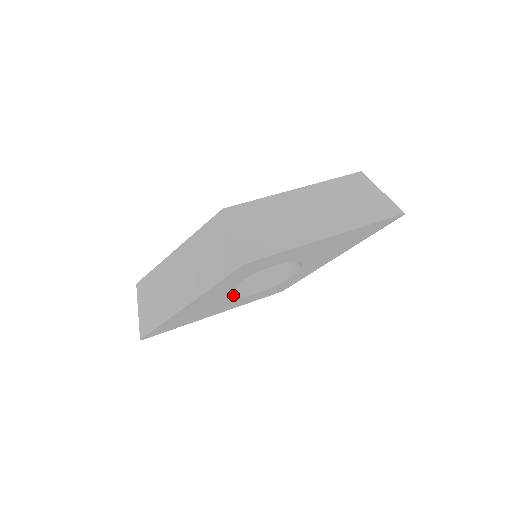
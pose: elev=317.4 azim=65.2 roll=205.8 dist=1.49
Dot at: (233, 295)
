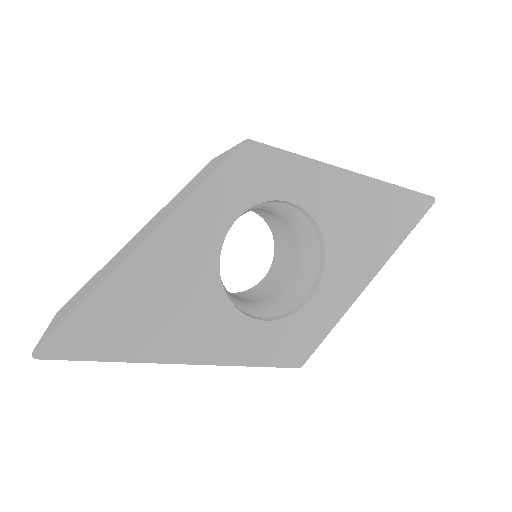
Dot at: (223, 289)
